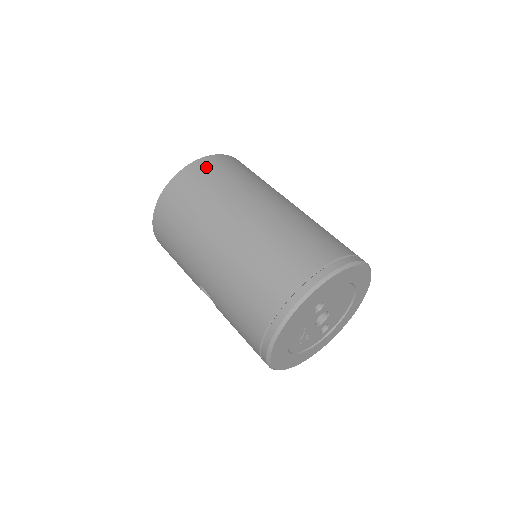
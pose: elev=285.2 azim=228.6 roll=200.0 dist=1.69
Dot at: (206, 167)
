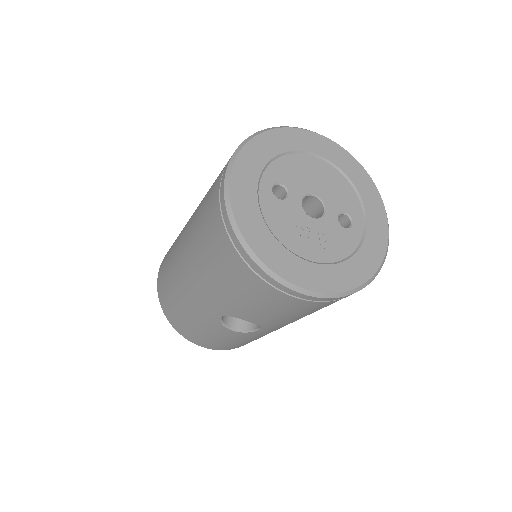
Dot at: occluded
